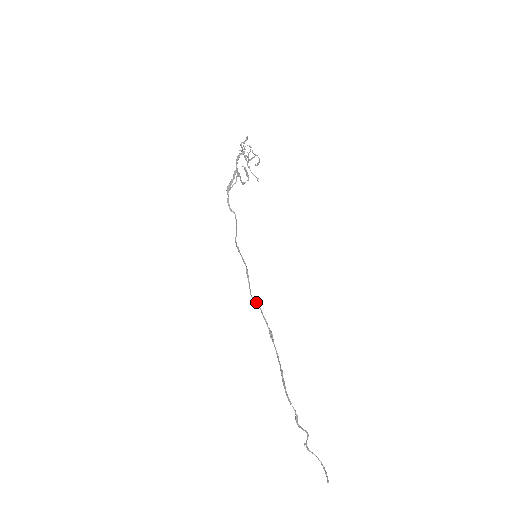
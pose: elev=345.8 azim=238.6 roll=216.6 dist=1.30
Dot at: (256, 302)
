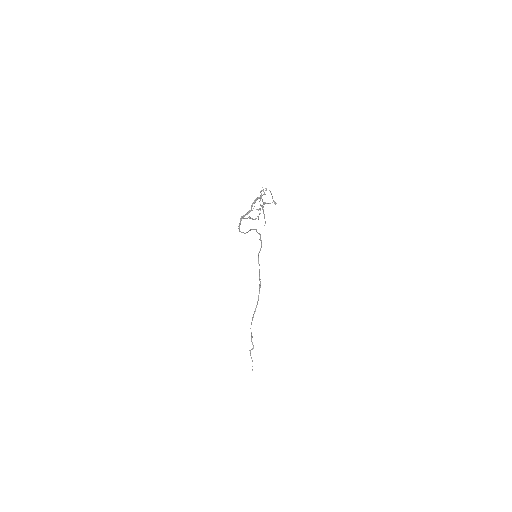
Dot at: (258, 263)
